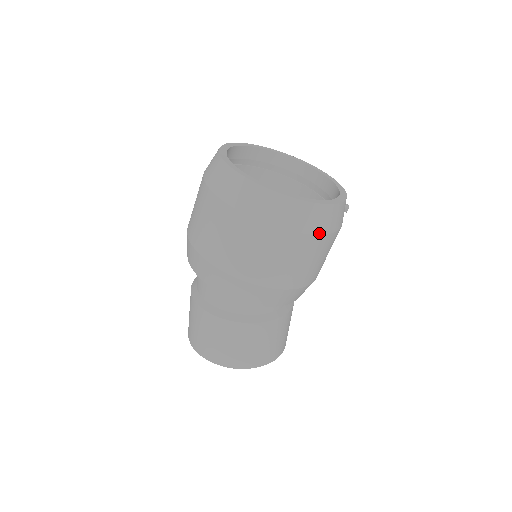
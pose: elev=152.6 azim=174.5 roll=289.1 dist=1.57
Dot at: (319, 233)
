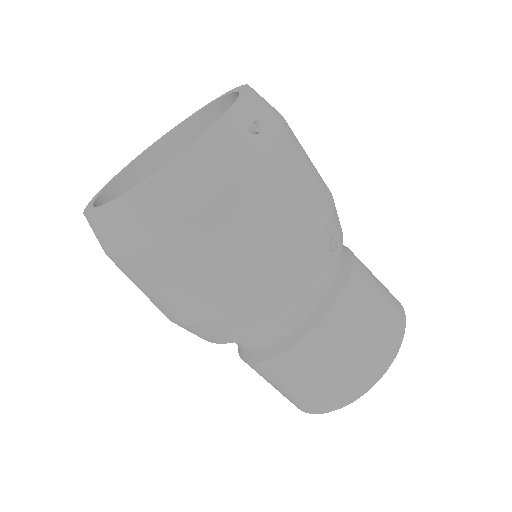
Dot at: (185, 218)
